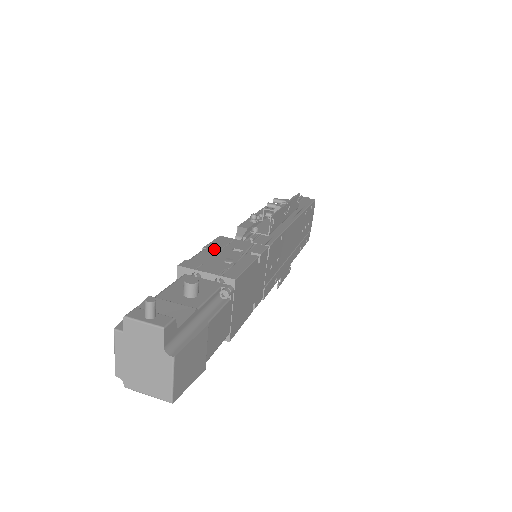
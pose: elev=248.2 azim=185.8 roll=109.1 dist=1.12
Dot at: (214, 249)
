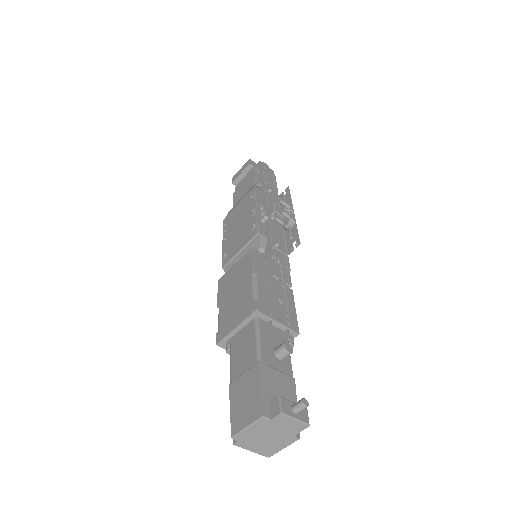
Dot at: (263, 276)
